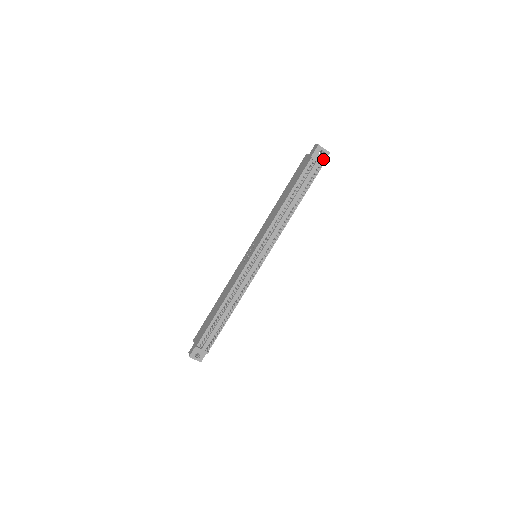
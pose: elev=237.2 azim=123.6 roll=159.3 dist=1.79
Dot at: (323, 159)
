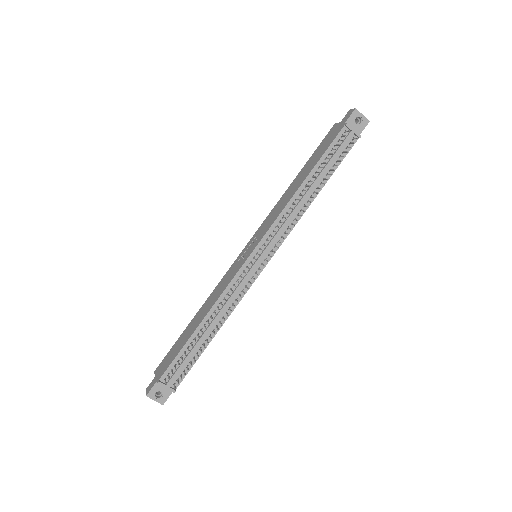
Dot at: (360, 129)
